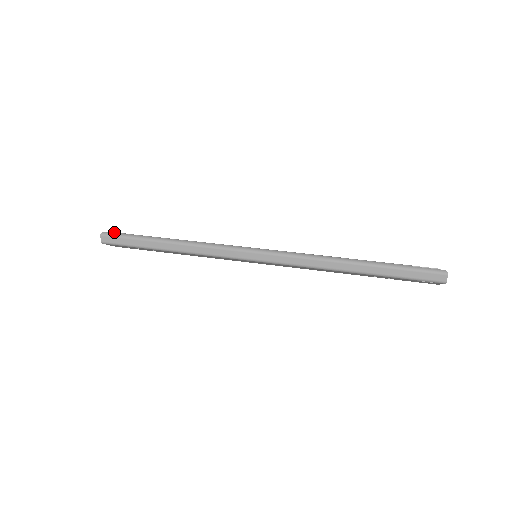
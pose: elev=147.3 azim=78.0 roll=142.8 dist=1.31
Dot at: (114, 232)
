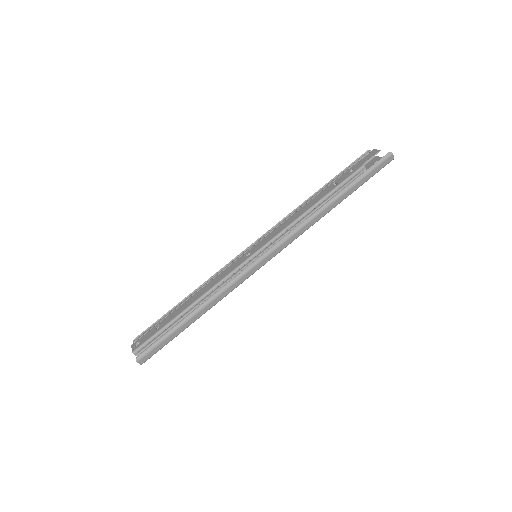
Dot at: (138, 347)
